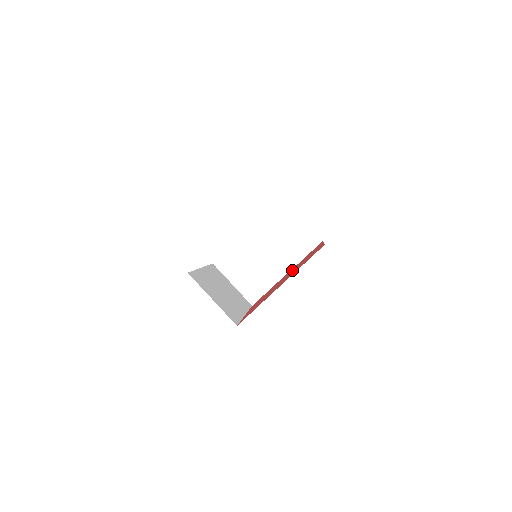
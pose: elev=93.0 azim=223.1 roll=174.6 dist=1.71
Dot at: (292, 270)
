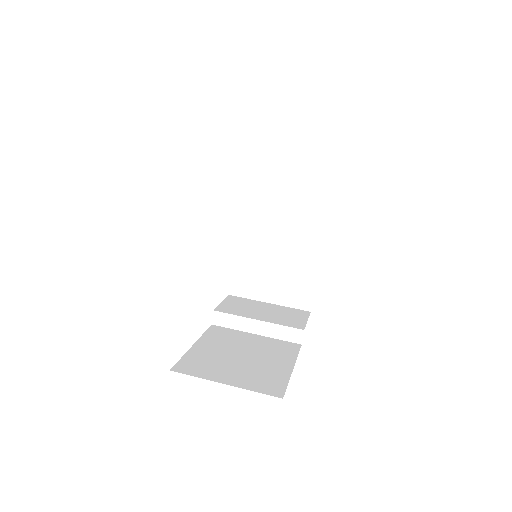
Dot at: occluded
